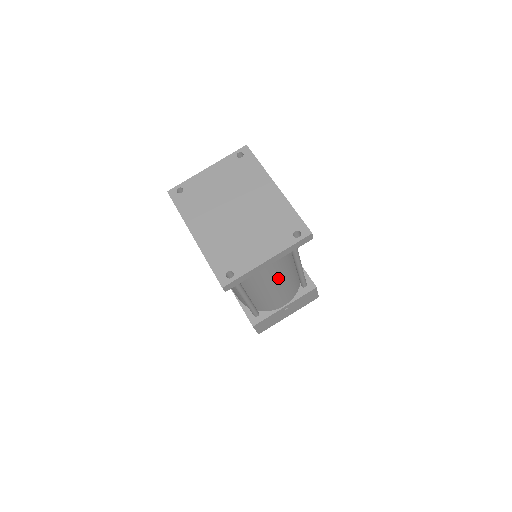
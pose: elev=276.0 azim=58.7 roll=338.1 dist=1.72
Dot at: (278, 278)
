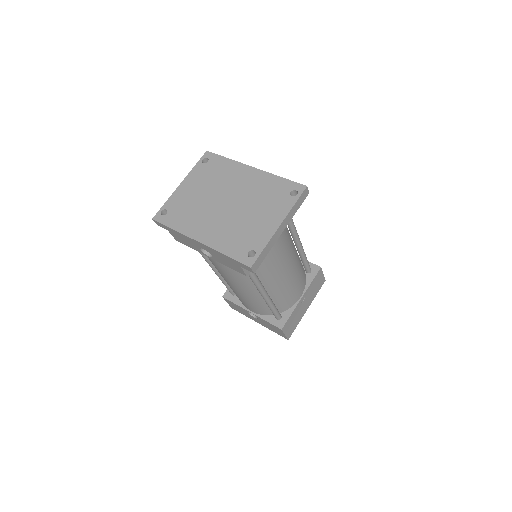
Dot at: (288, 260)
